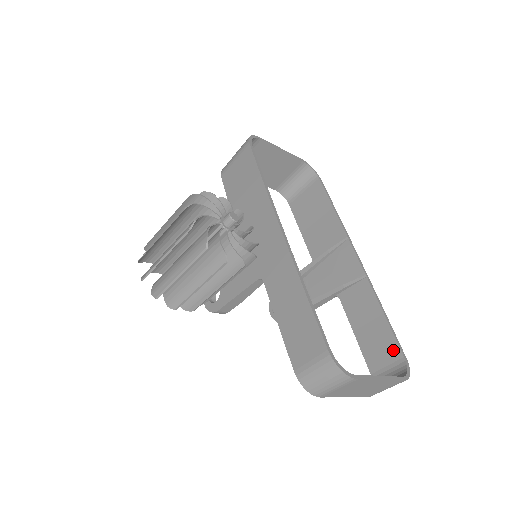
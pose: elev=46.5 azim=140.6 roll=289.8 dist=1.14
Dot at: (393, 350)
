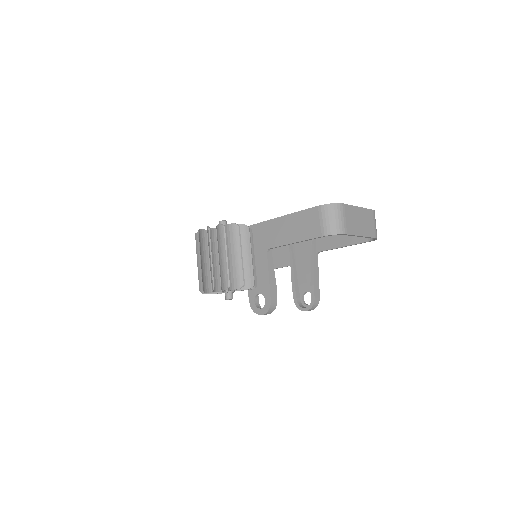
Dot at: occluded
